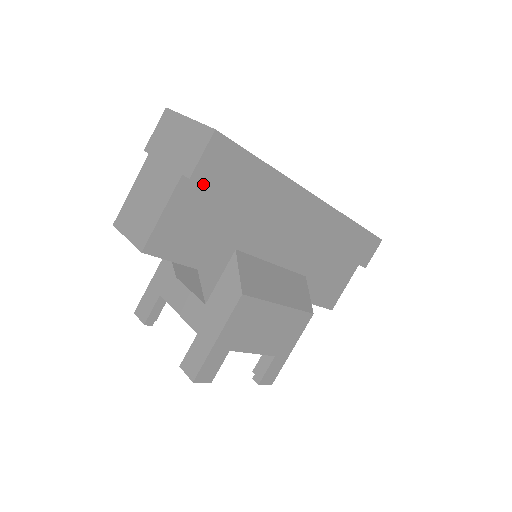
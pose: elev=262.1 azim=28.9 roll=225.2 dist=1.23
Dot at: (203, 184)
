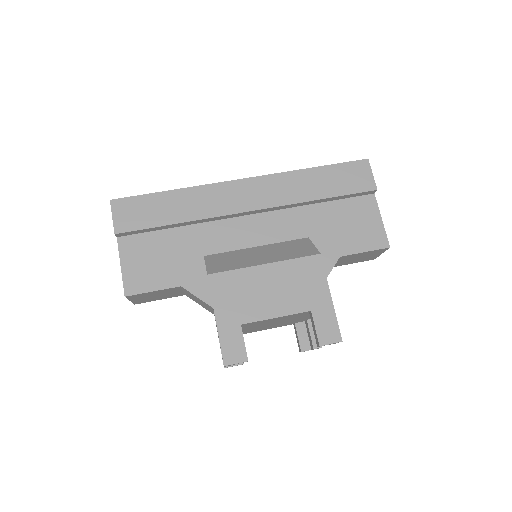
Dot at: (127, 231)
